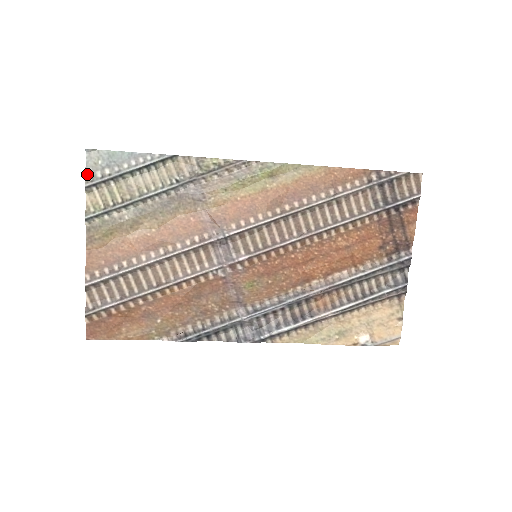
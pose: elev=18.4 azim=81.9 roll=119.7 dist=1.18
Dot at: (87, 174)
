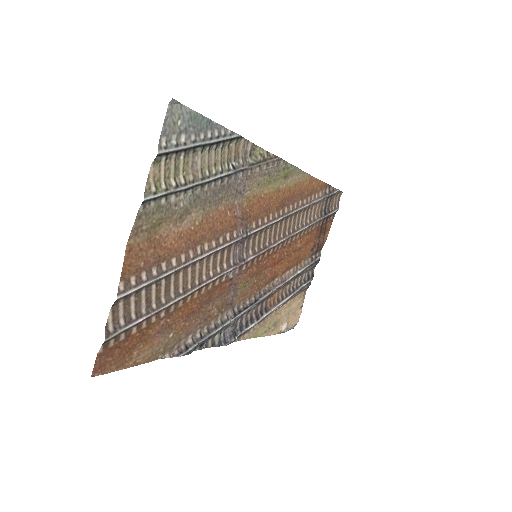
Dot at: (162, 135)
